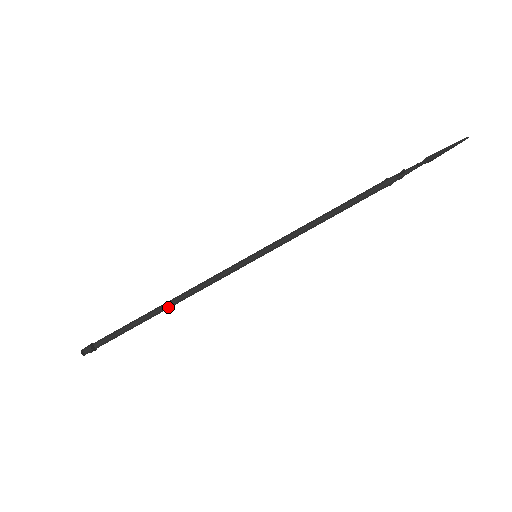
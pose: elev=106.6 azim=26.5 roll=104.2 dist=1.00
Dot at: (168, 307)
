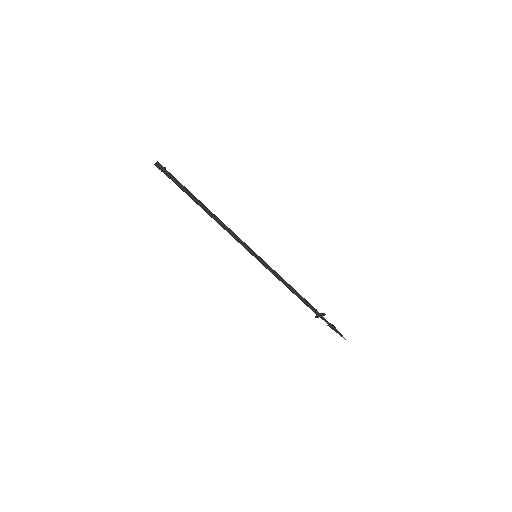
Dot at: (207, 213)
